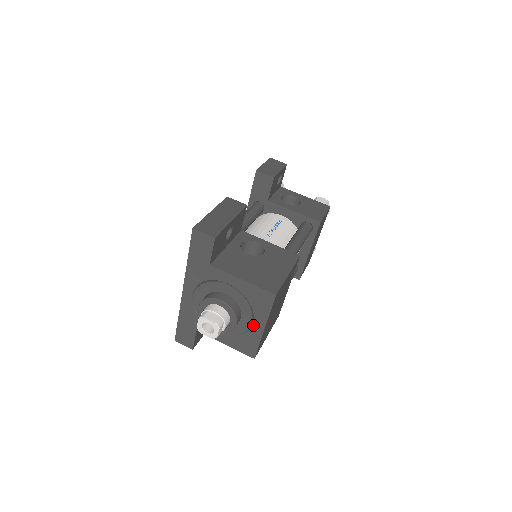
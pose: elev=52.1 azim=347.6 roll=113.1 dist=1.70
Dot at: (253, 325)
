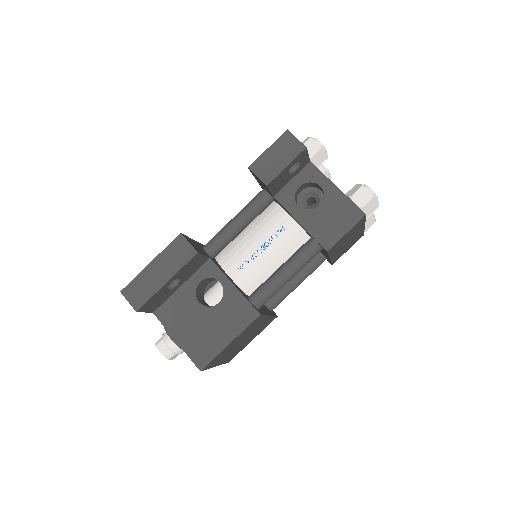
Dot at: occluded
